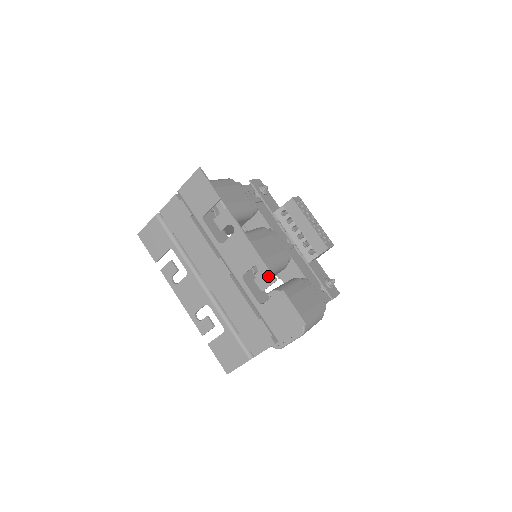
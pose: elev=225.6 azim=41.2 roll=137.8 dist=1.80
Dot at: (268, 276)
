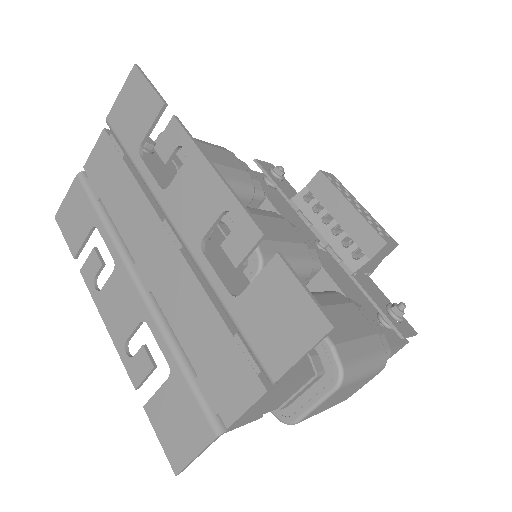
Dot at: (247, 229)
